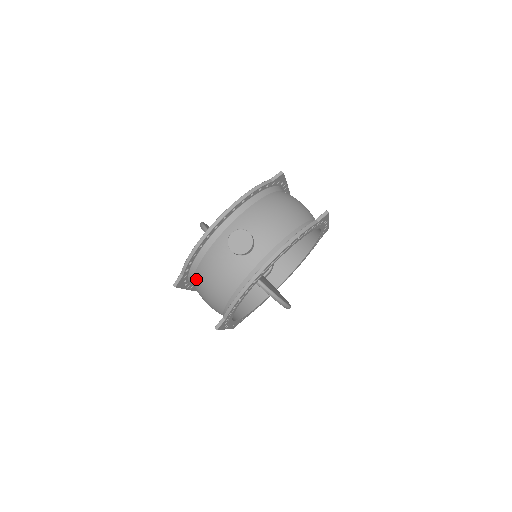
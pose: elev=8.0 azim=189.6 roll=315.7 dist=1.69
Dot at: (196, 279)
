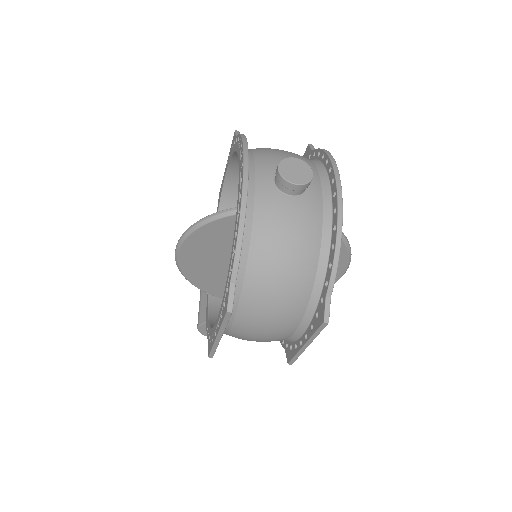
Dot at: (251, 281)
